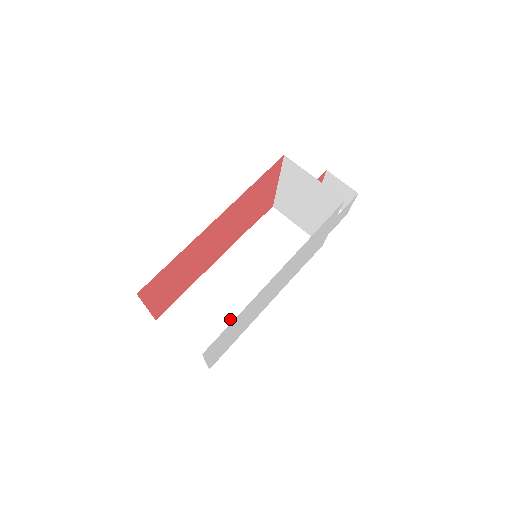
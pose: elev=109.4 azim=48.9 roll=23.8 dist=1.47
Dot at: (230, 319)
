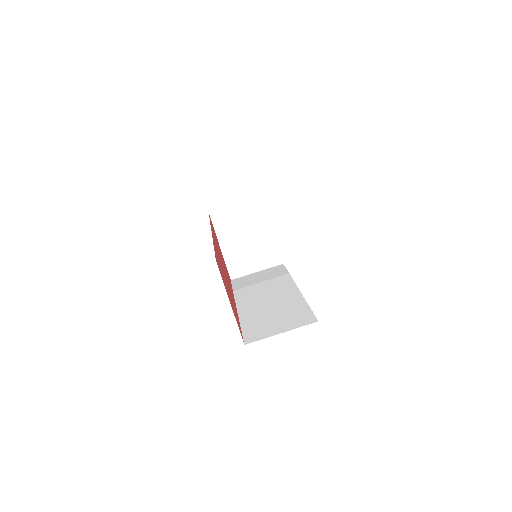
Dot at: (288, 306)
